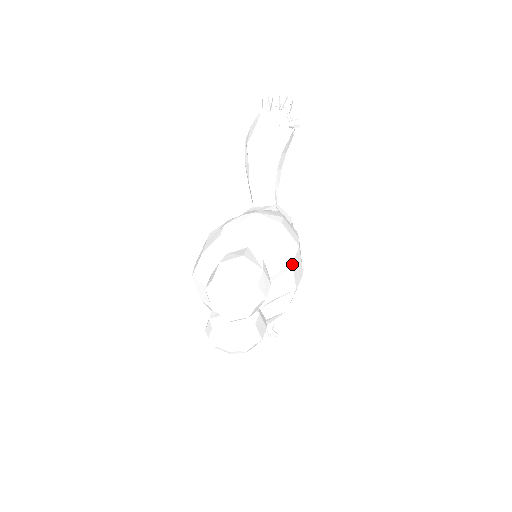
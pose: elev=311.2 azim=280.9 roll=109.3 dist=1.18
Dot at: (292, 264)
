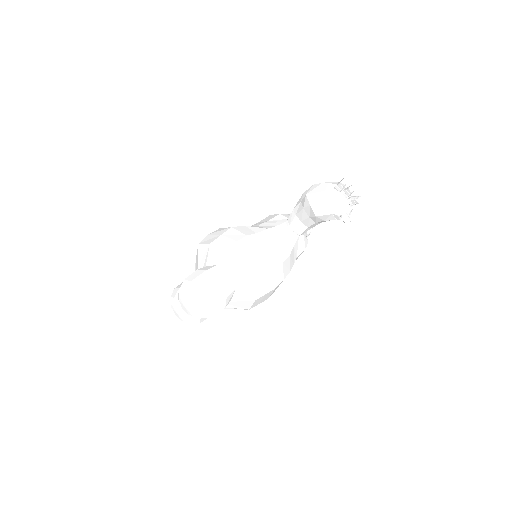
Dot at: (255, 300)
